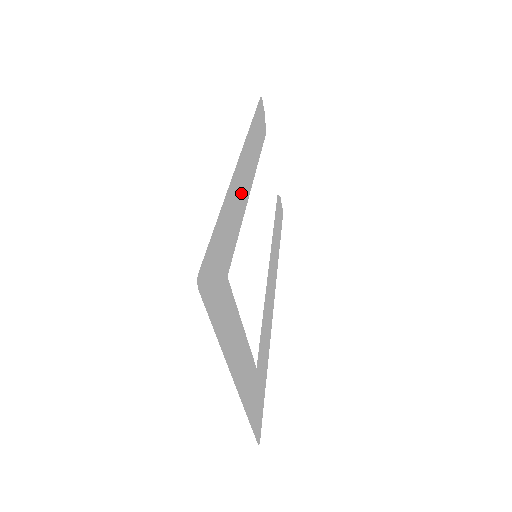
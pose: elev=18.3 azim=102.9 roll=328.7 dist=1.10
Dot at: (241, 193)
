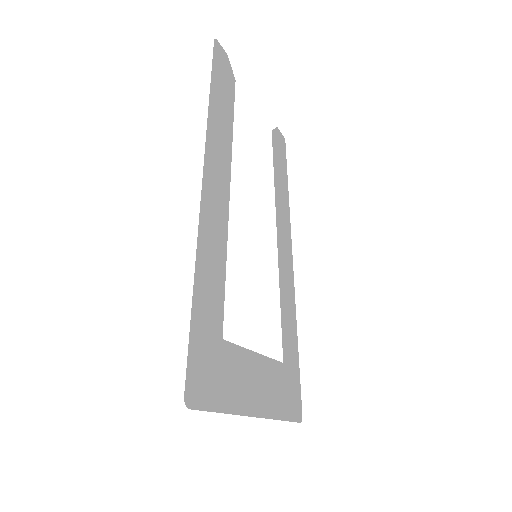
Dot at: (217, 220)
